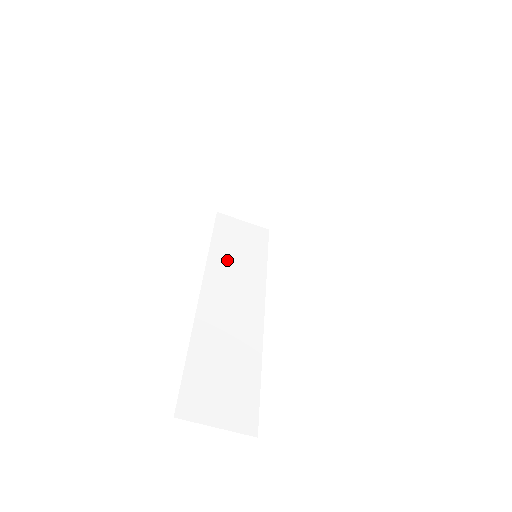
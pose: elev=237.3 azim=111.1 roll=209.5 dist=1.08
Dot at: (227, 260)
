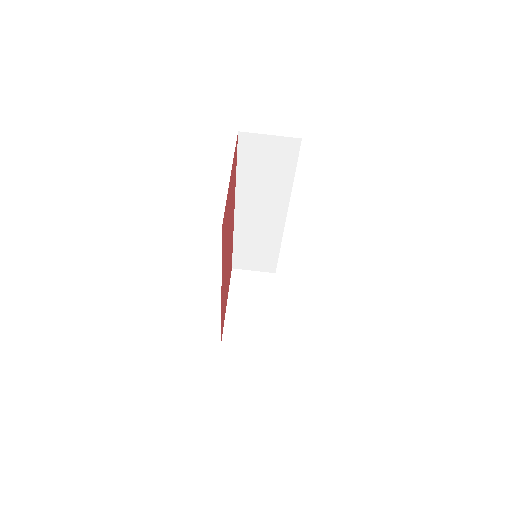
Dot at: occluded
